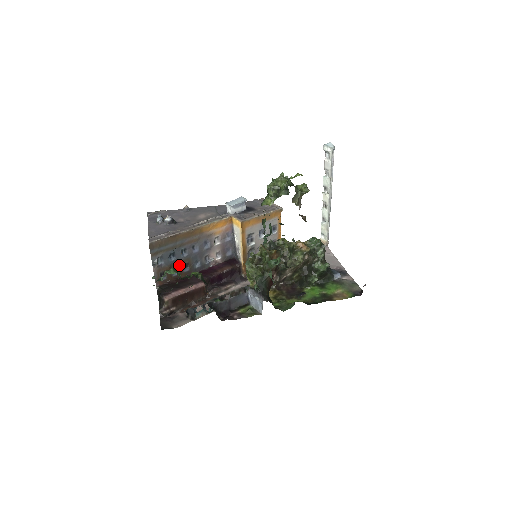
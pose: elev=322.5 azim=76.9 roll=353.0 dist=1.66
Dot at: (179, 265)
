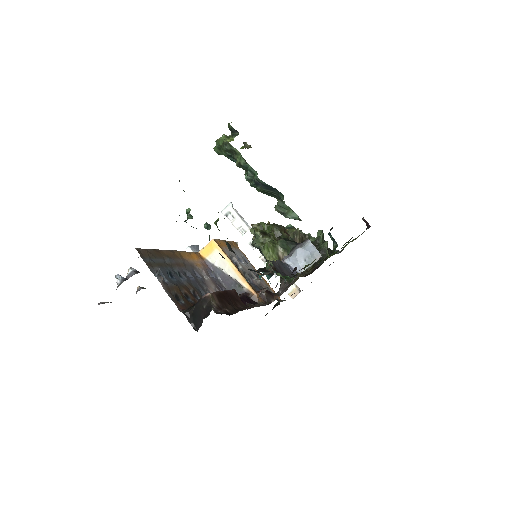
Dot at: (186, 290)
